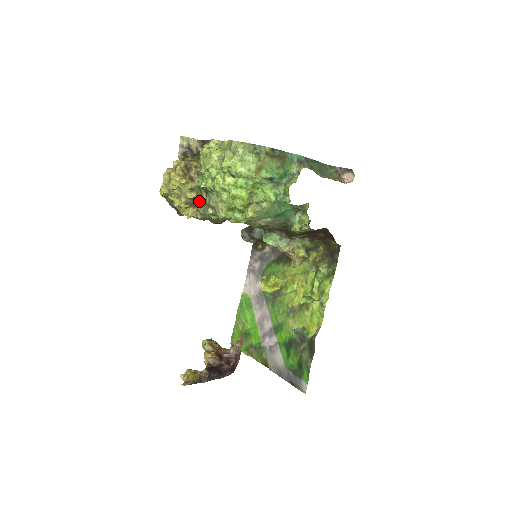
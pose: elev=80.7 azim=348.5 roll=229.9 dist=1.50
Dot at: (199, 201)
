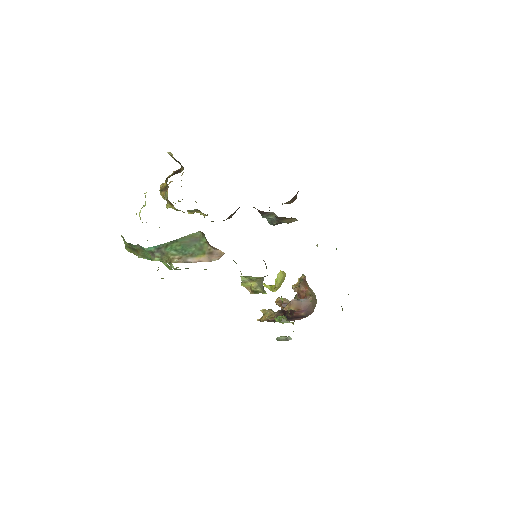
Dot at: occluded
